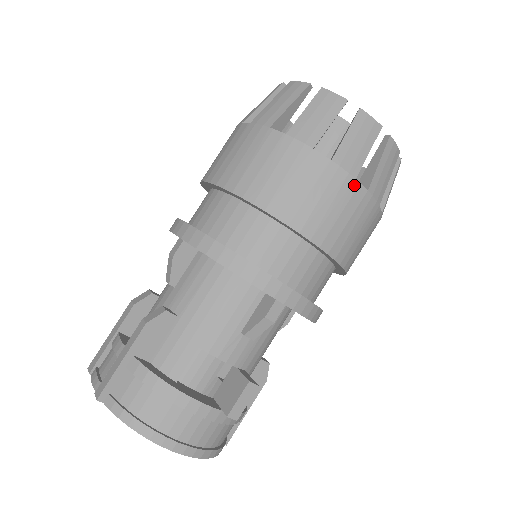
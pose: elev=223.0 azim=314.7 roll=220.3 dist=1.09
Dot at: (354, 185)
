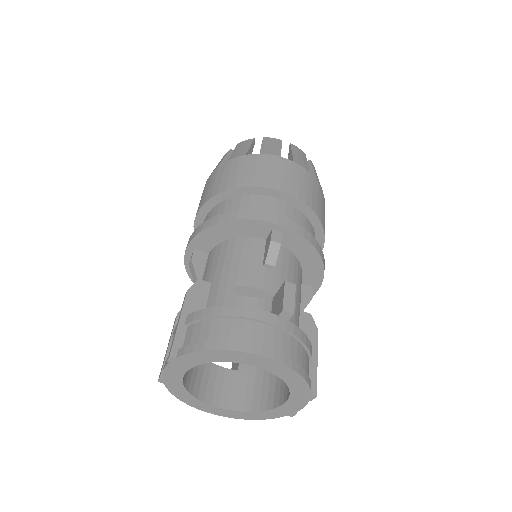
Dot at: (282, 160)
